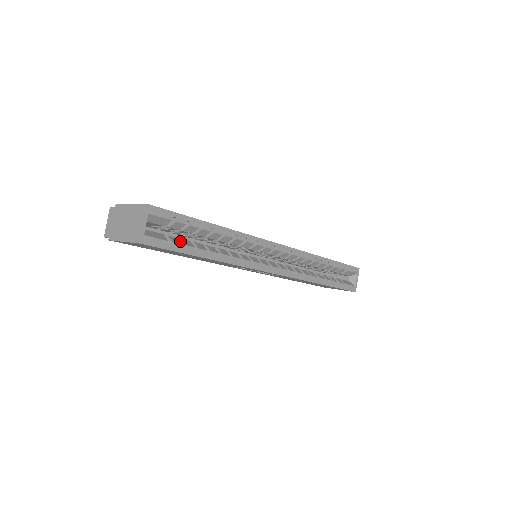
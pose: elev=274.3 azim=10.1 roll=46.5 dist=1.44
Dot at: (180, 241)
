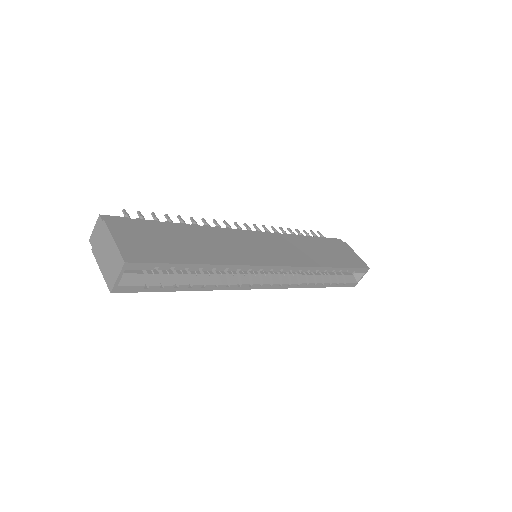
Dot at: (162, 275)
